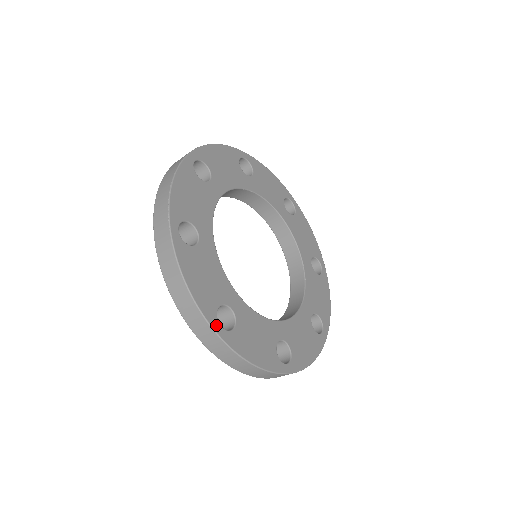
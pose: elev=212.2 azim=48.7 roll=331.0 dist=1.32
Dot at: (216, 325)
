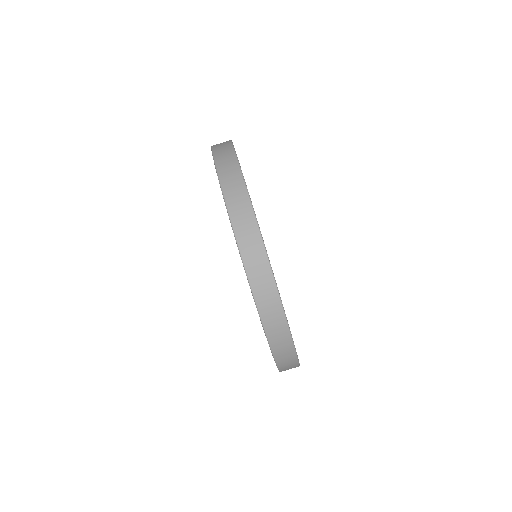
Dot at: (279, 293)
